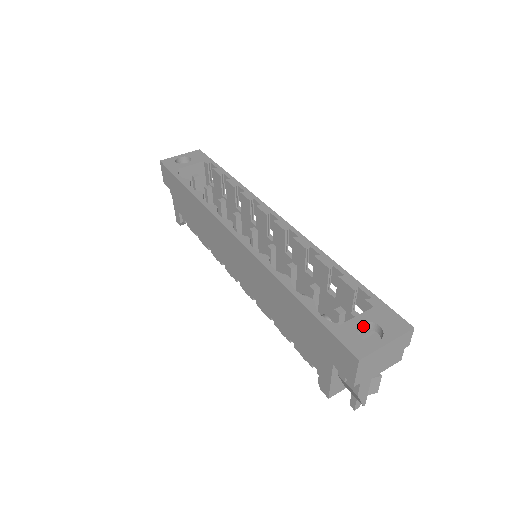
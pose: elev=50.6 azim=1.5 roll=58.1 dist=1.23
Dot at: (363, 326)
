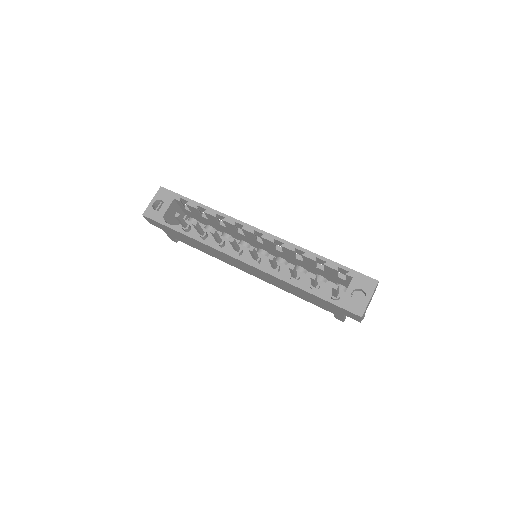
Dot at: occluded
